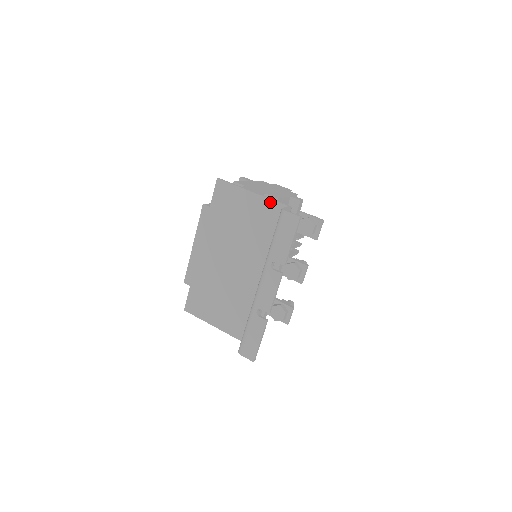
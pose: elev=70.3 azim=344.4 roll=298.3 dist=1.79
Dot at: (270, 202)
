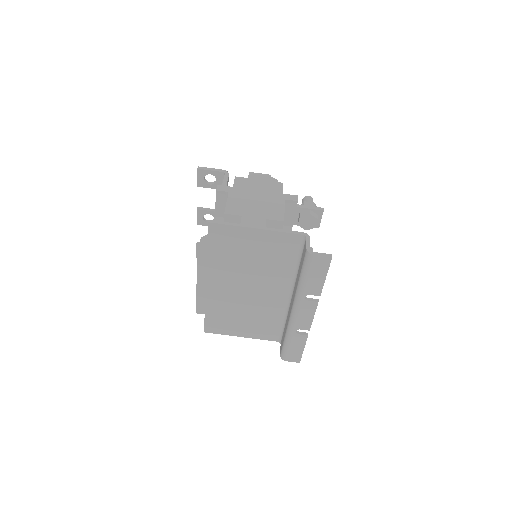
Dot at: (282, 235)
